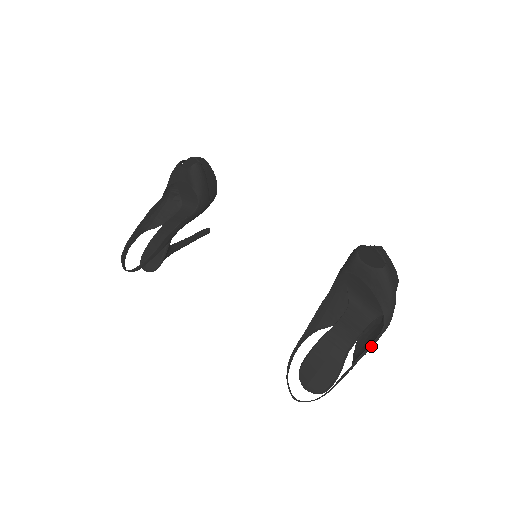
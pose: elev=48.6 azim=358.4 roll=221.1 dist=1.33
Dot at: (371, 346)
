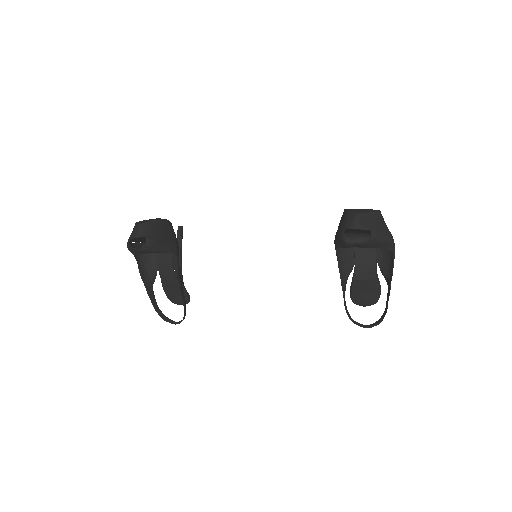
Dot at: occluded
